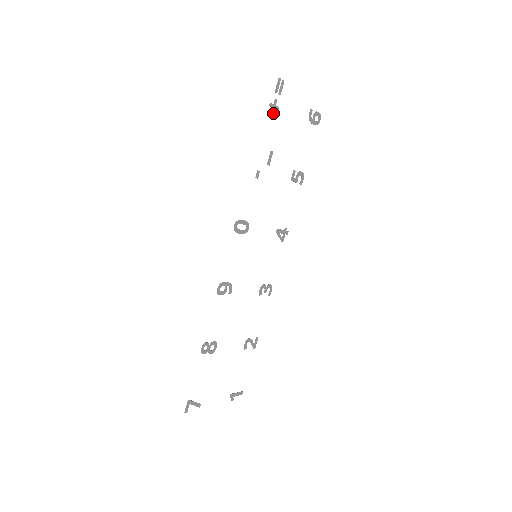
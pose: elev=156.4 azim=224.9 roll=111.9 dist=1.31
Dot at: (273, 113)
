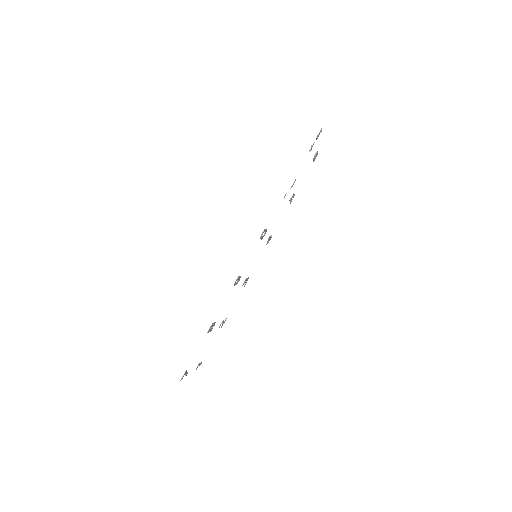
Dot at: occluded
